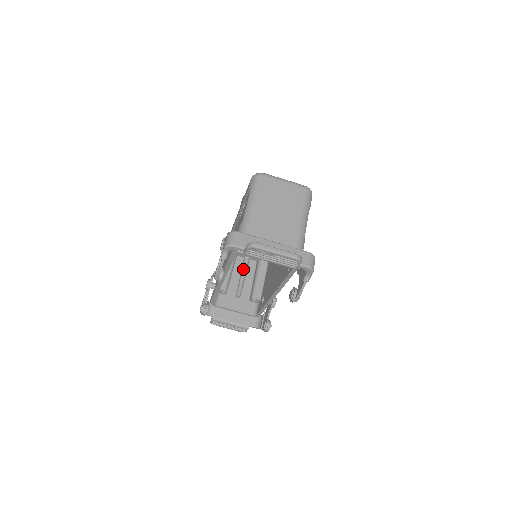
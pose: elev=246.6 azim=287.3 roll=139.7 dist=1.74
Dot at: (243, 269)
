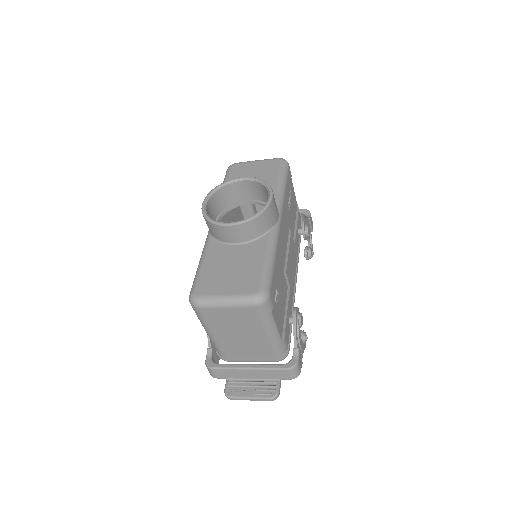
Dot at: occluded
